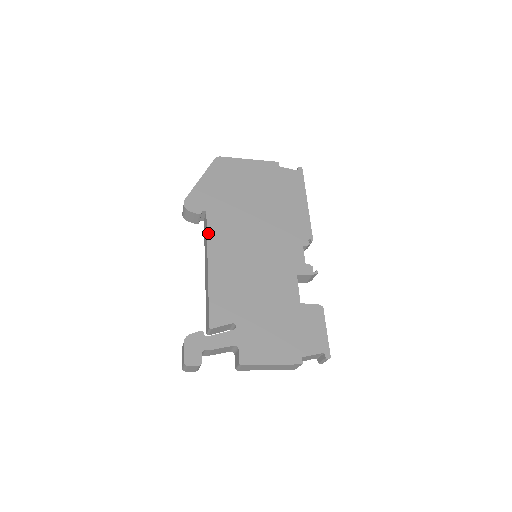
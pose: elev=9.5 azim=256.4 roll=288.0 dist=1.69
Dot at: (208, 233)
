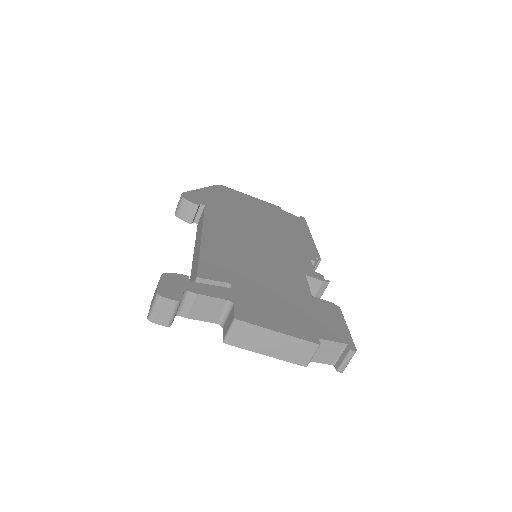
Dot at: (205, 217)
